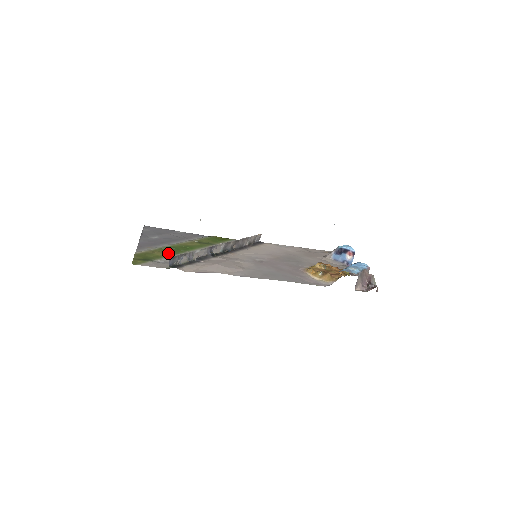
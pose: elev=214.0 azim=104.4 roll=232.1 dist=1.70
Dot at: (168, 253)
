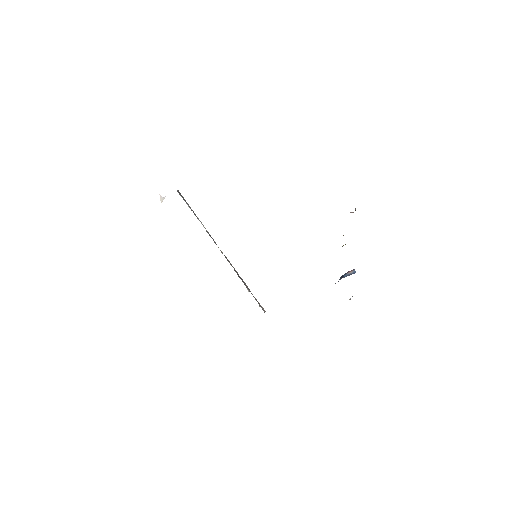
Dot at: occluded
